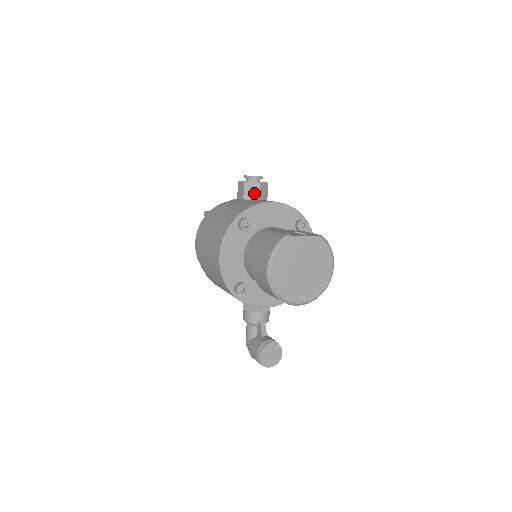
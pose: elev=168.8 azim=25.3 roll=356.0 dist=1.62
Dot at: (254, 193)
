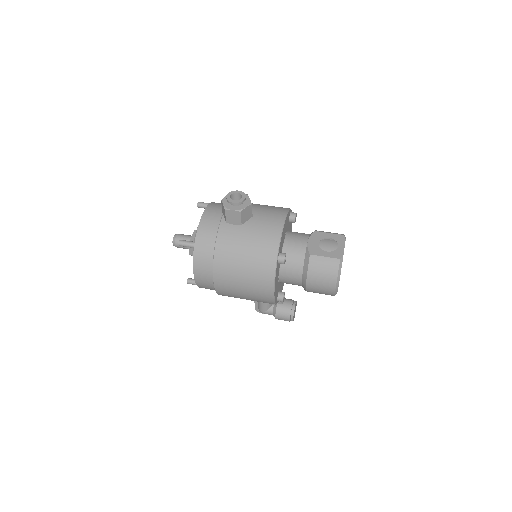
Dot at: (249, 215)
